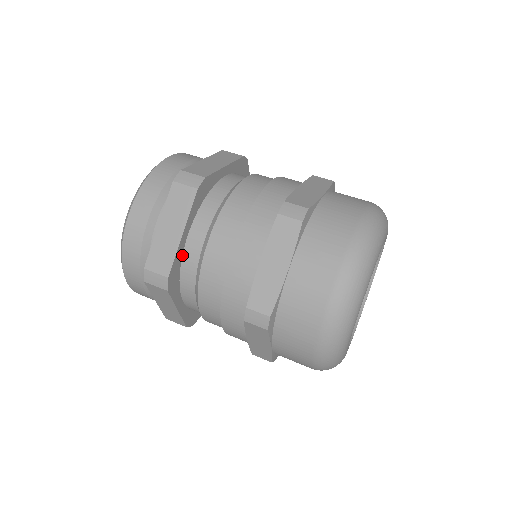
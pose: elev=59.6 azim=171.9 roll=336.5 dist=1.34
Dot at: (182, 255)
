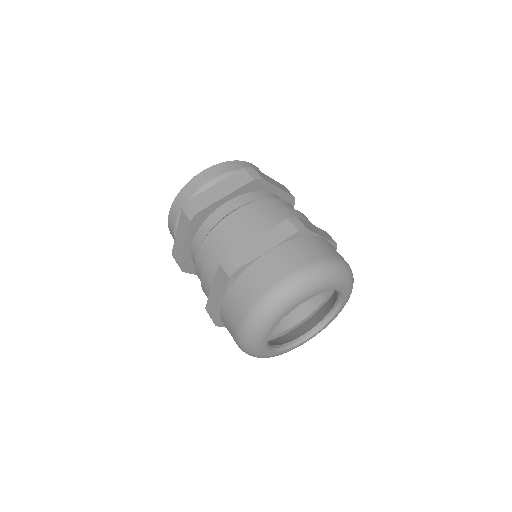
Dot at: (215, 210)
